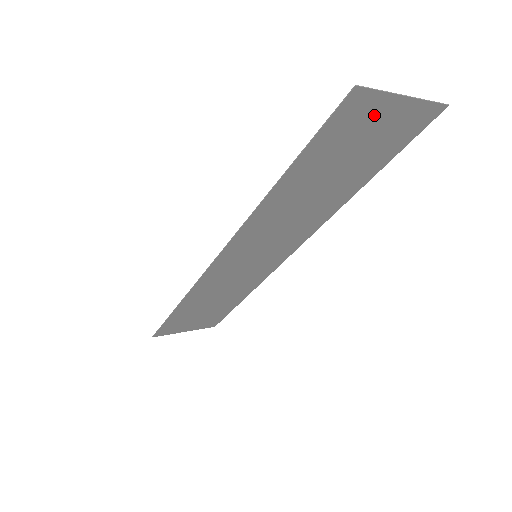
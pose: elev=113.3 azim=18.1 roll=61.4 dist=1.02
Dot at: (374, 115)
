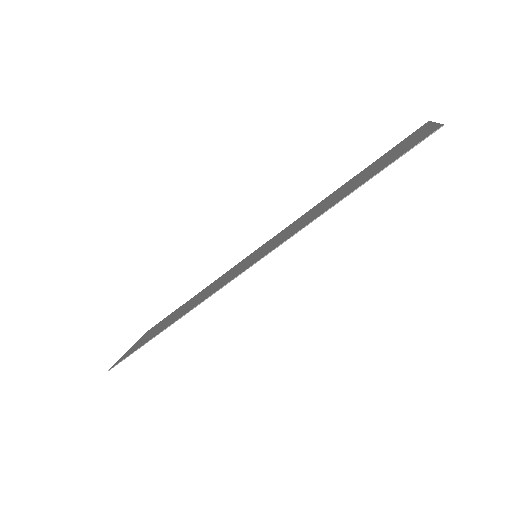
Dot at: (418, 138)
